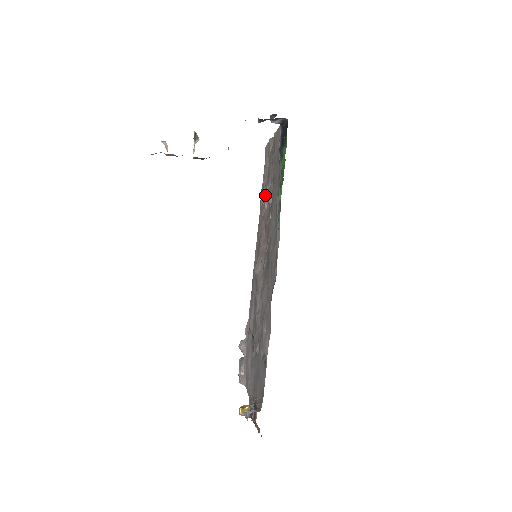
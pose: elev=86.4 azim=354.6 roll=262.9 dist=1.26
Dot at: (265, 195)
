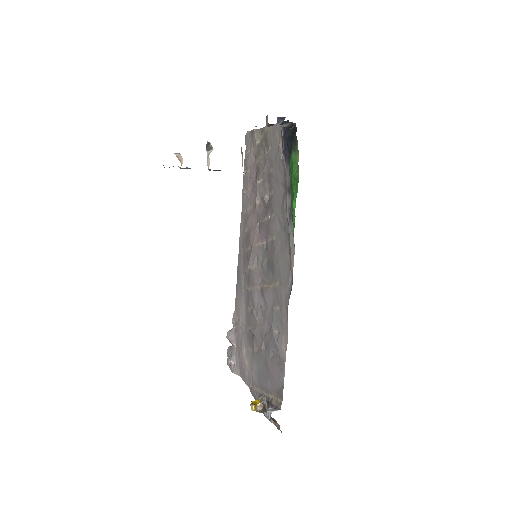
Dot at: (250, 187)
